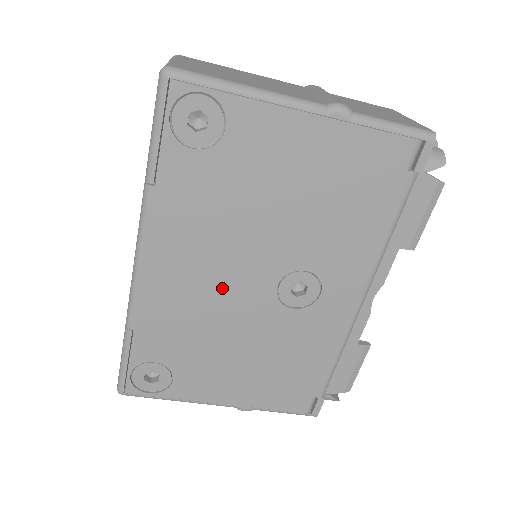
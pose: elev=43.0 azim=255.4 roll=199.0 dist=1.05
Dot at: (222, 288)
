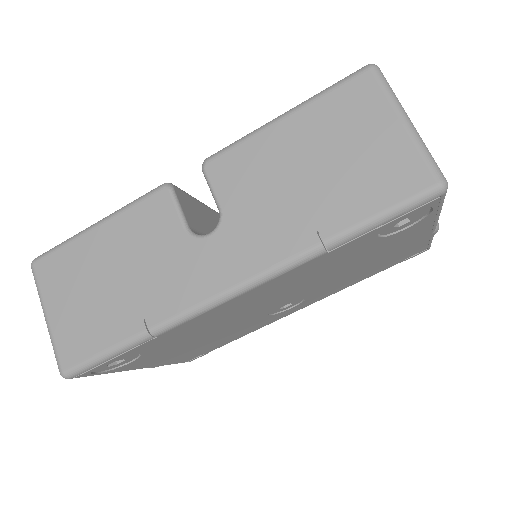
Dot at: (256, 308)
